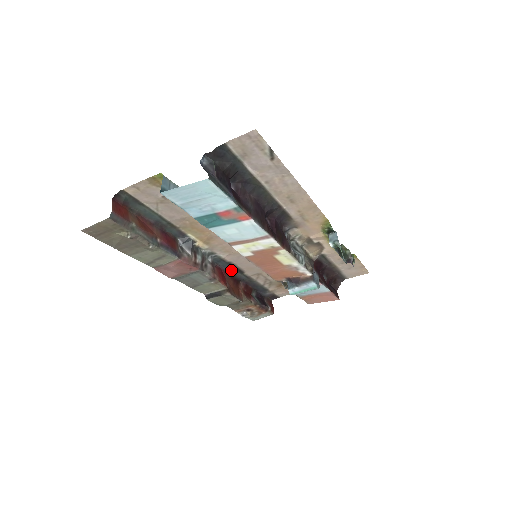
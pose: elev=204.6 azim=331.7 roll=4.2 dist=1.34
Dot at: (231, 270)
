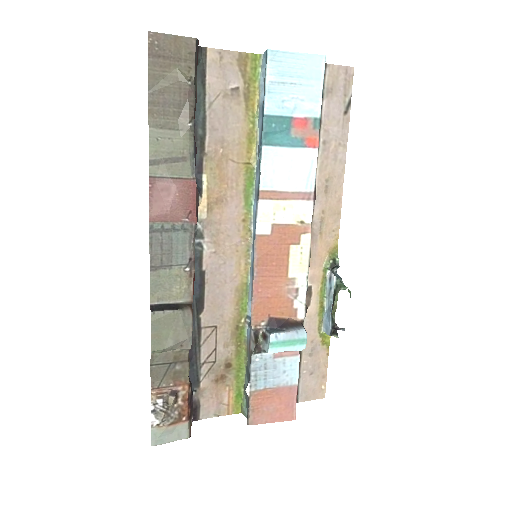
Dot at: occluded
